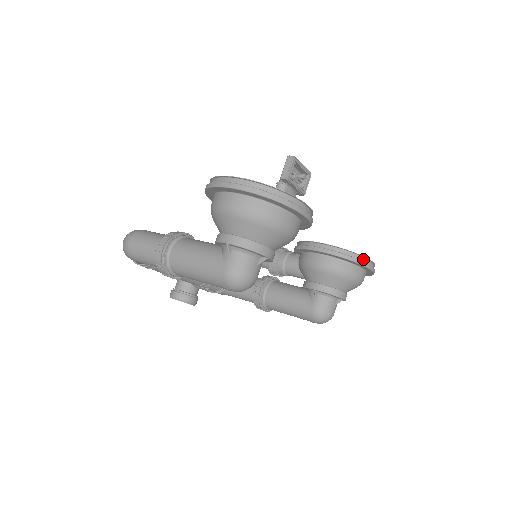
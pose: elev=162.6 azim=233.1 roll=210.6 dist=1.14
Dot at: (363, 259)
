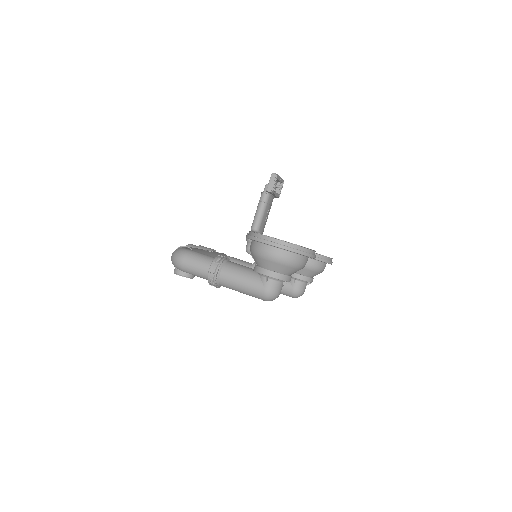
Dot at: (328, 259)
